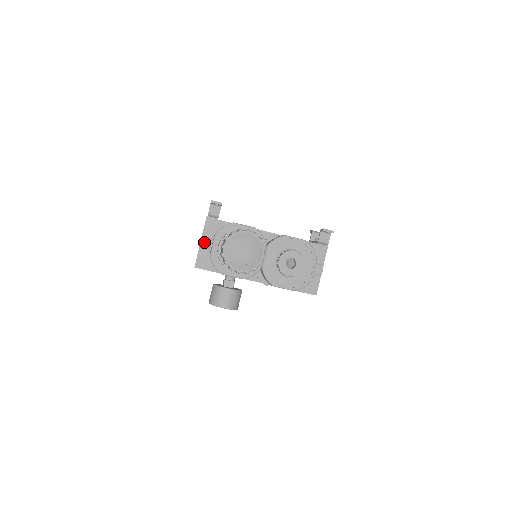
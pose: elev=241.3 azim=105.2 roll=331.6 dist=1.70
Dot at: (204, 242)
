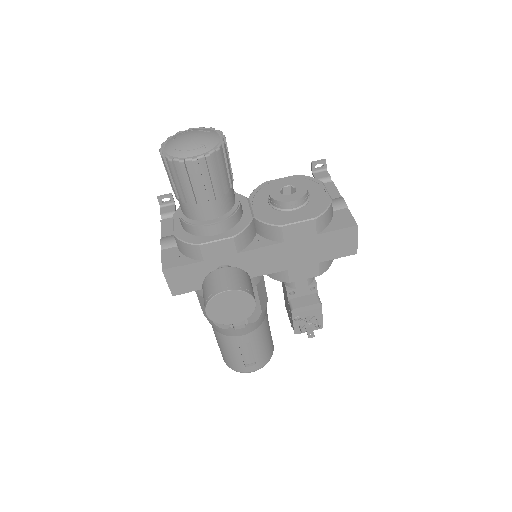
Dot at: (165, 240)
